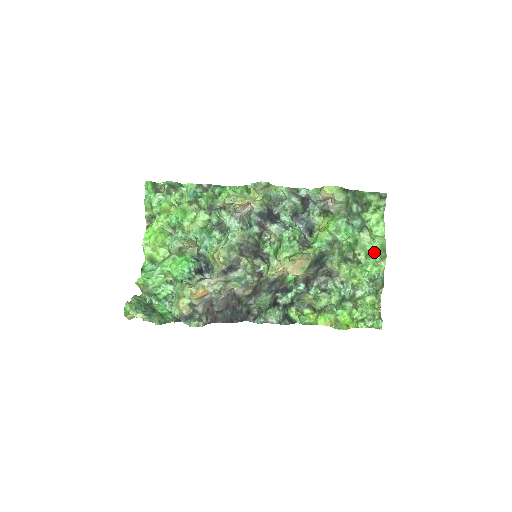
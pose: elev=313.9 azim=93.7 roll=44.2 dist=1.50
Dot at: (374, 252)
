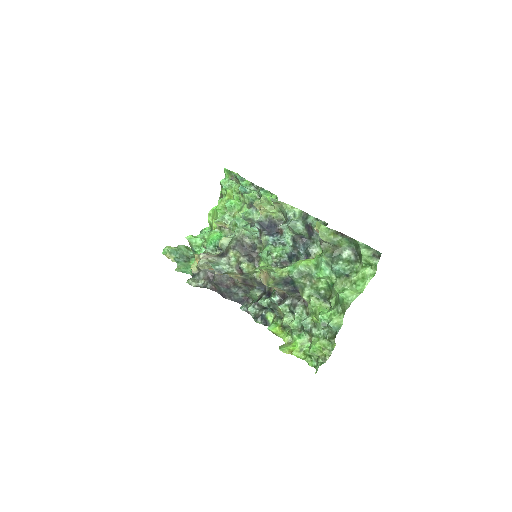
Dot at: (339, 302)
